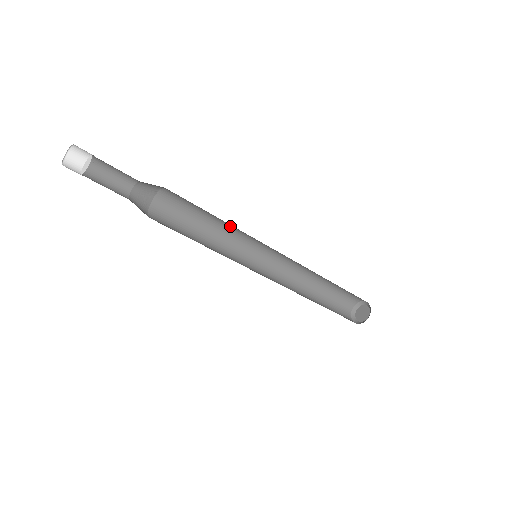
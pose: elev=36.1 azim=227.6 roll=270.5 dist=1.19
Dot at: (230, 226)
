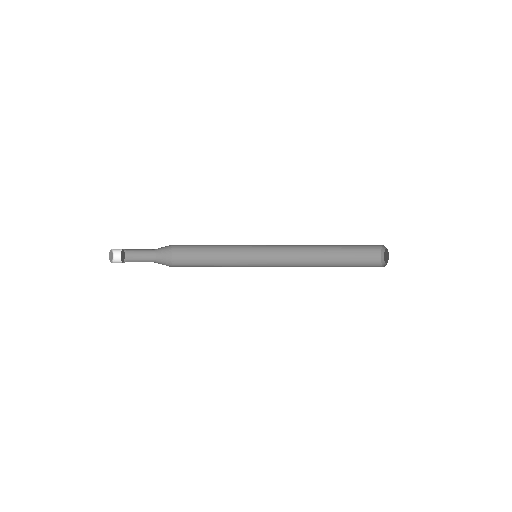
Dot at: (227, 246)
